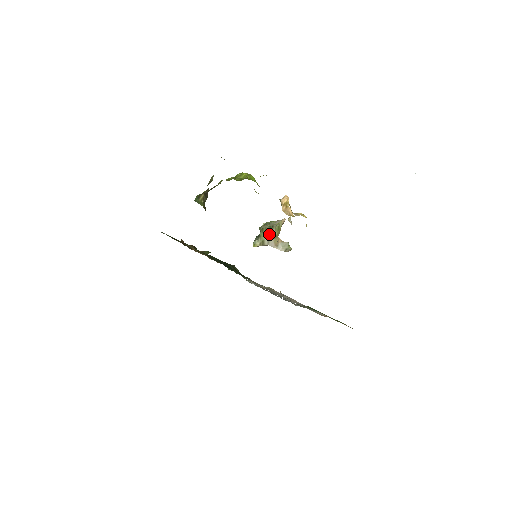
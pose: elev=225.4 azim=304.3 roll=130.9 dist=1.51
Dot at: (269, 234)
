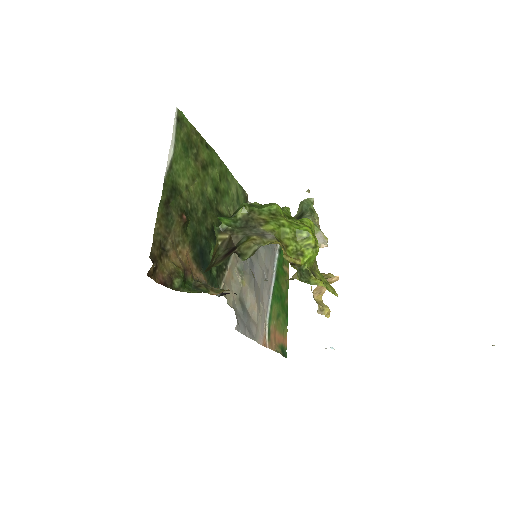
Dot at: occluded
